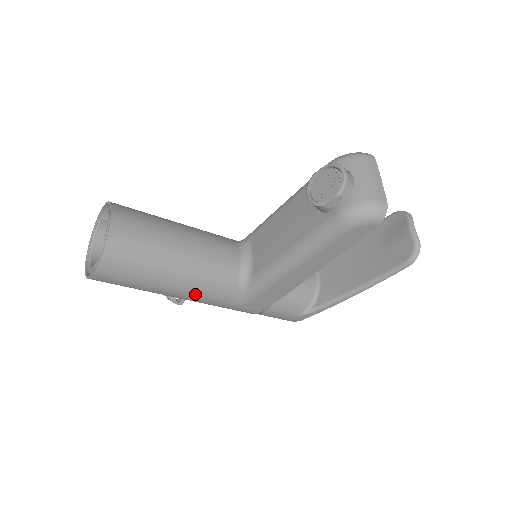
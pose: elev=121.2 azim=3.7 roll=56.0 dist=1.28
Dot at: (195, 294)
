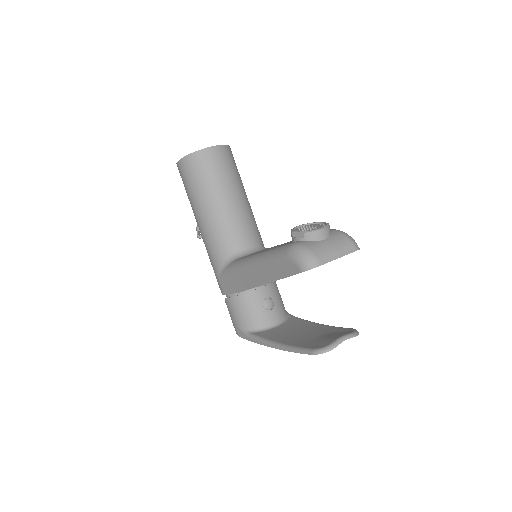
Dot at: (205, 233)
